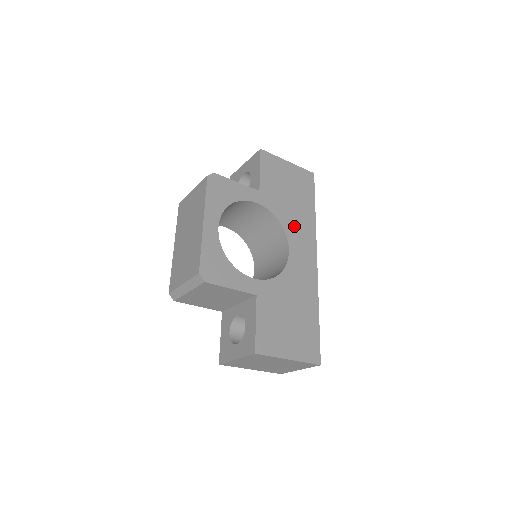
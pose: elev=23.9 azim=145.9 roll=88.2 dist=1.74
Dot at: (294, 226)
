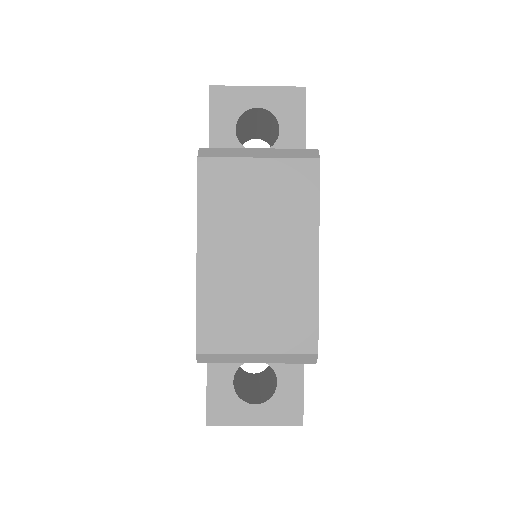
Dot at: occluded
